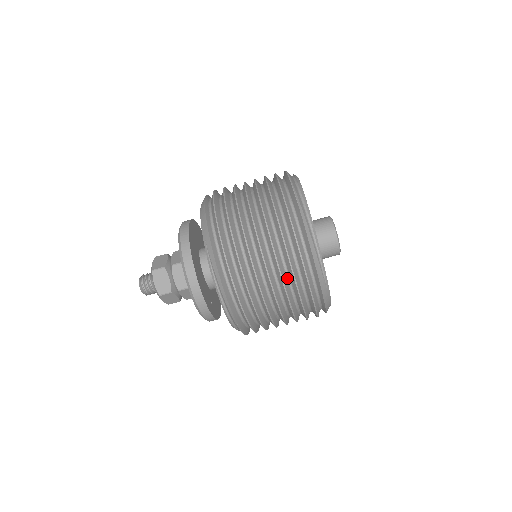
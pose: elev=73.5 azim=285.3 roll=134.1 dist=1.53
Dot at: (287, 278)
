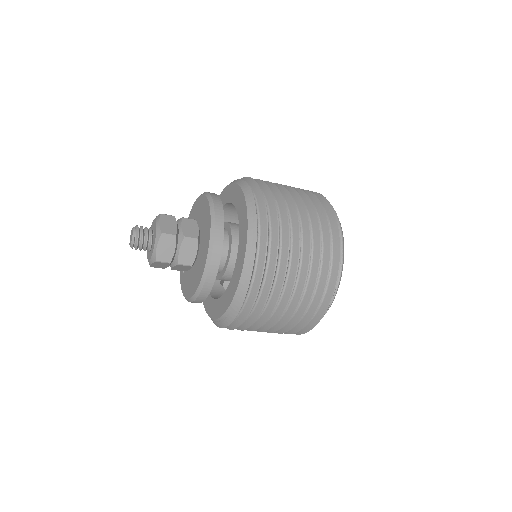
Dot at: occluded
